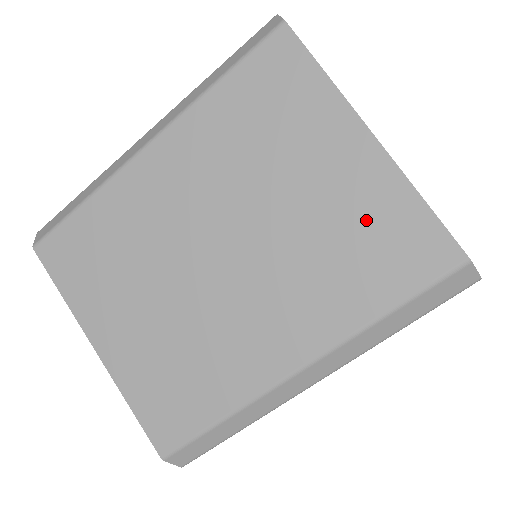
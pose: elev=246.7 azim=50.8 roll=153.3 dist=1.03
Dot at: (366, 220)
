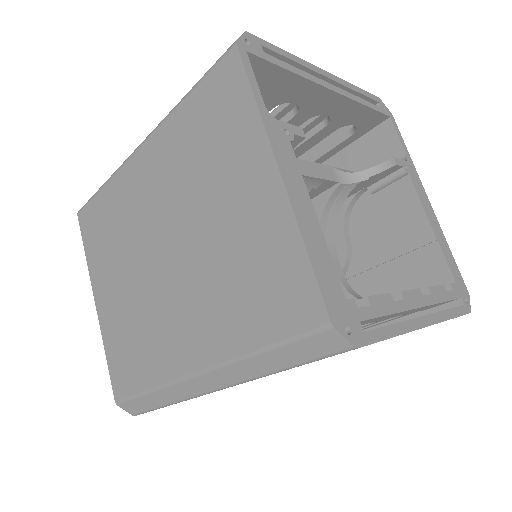
Dot at: (260, 255)
